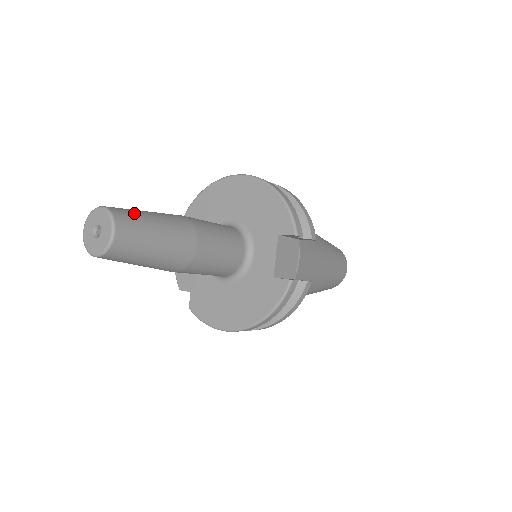
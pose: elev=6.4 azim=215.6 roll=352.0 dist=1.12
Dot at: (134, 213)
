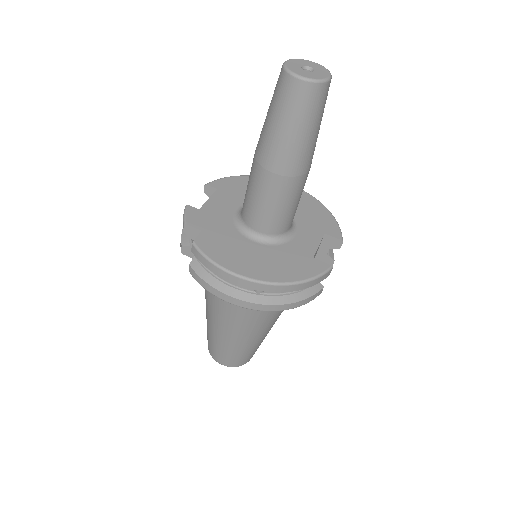
Dot at: occluded
